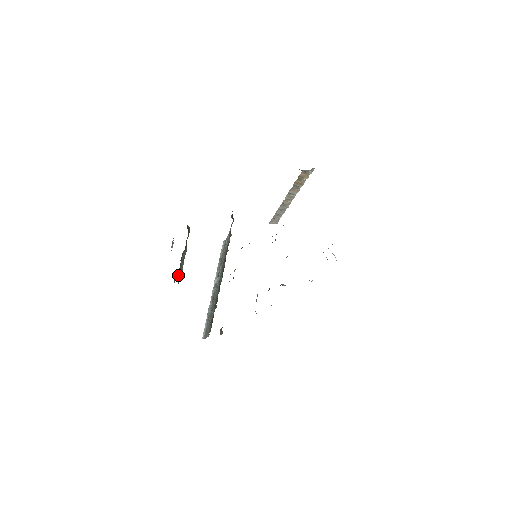
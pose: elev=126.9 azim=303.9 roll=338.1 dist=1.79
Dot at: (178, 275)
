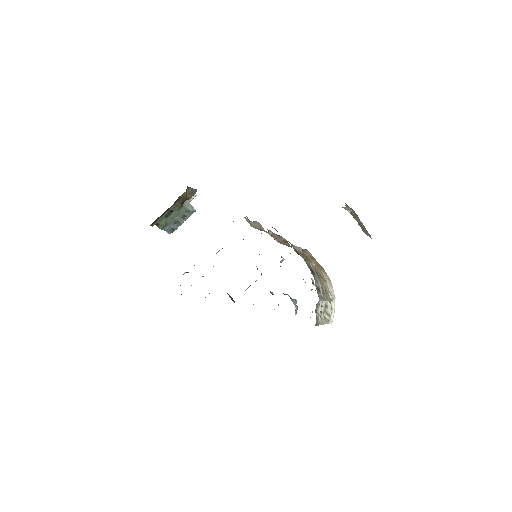
Dot at: (160, 226)
